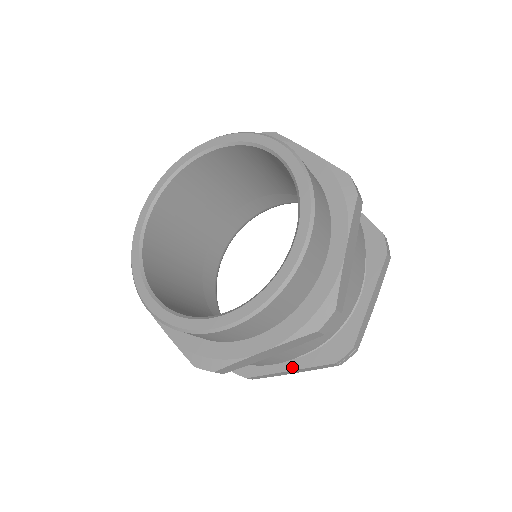
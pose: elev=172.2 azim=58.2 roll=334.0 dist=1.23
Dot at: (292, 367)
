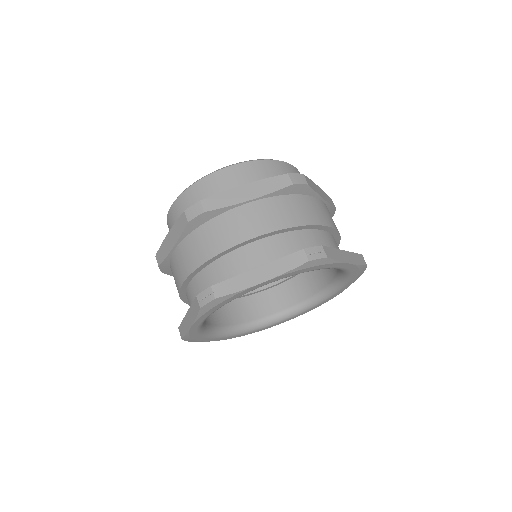
Dot at: occluded
